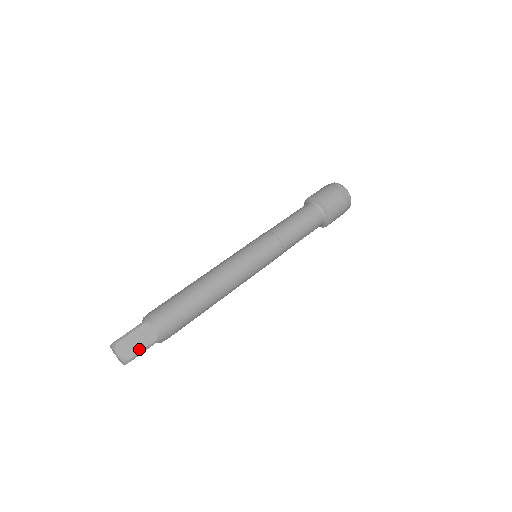
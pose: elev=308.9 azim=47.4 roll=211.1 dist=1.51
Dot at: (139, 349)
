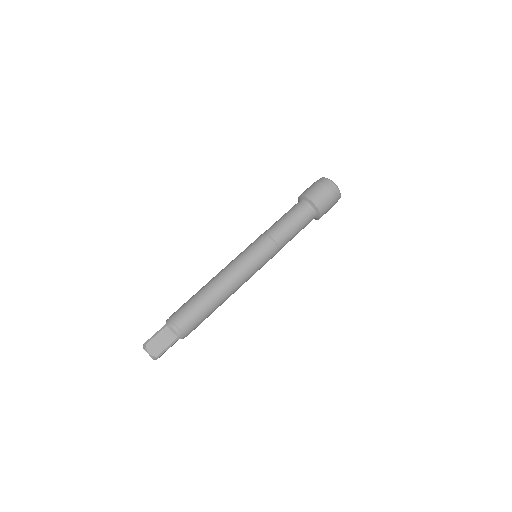
Dot at: (164, 347)
